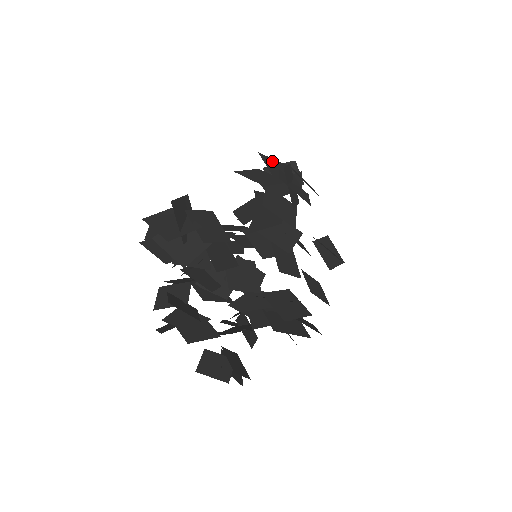
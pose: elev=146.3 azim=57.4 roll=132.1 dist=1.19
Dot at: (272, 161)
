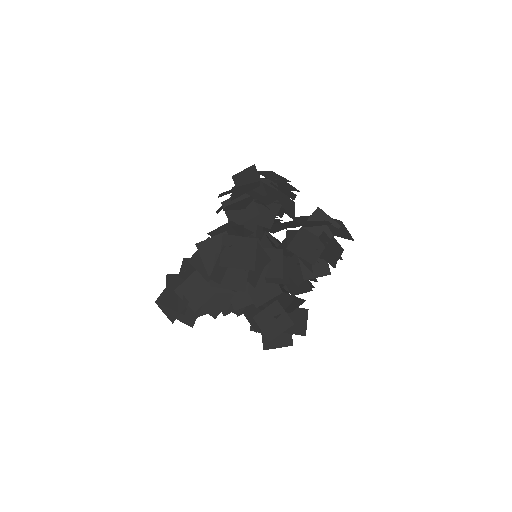
Dot at: (210, 244)
